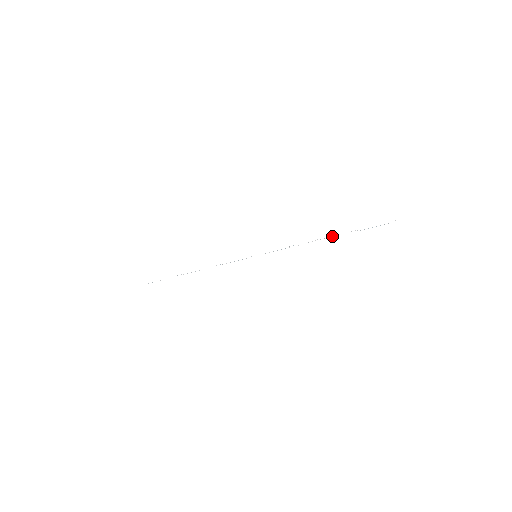
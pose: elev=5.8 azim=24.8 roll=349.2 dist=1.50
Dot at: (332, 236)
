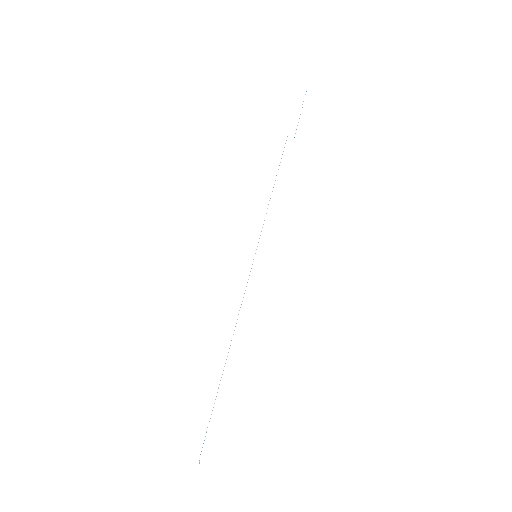
Dot at: occluded
